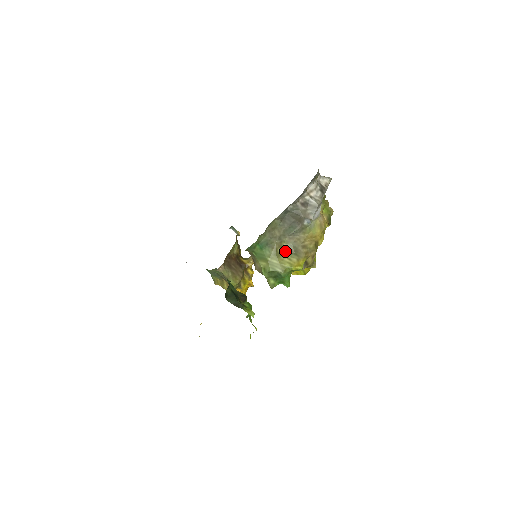
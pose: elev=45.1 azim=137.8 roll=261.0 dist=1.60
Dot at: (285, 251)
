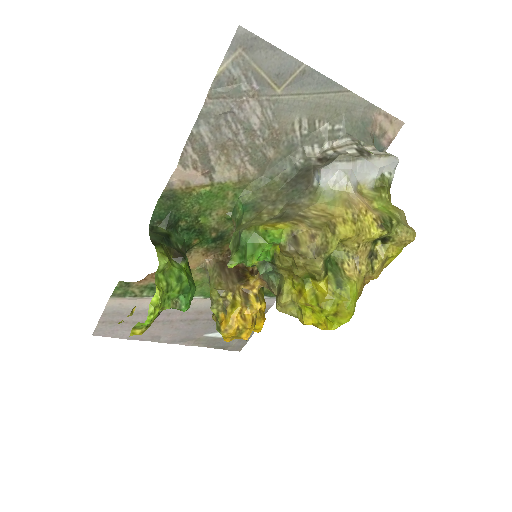
Dot at: occluded
